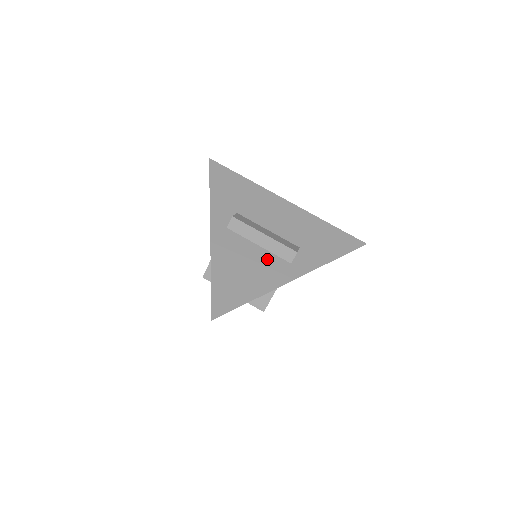
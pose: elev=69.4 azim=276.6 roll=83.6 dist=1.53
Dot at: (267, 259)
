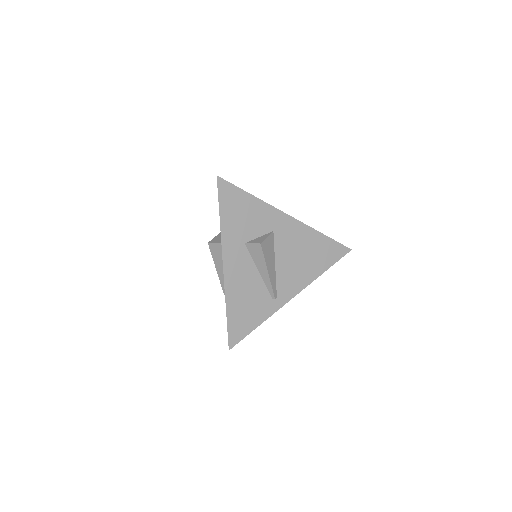
Dot at: occluded
